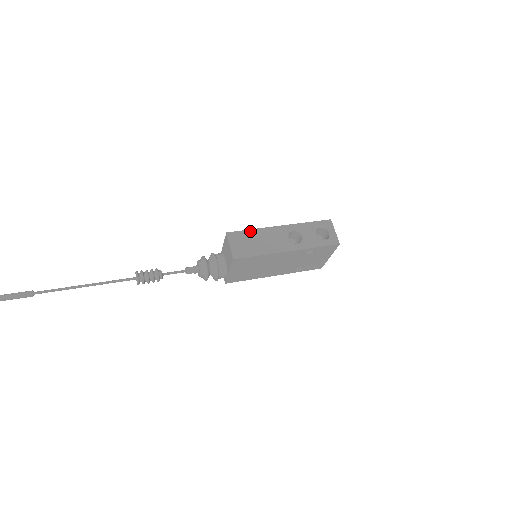
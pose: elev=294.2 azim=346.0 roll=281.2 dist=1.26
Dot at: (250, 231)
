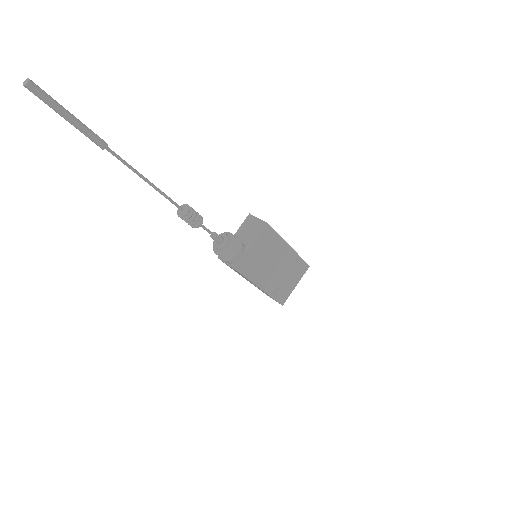
Dot at: occluded
